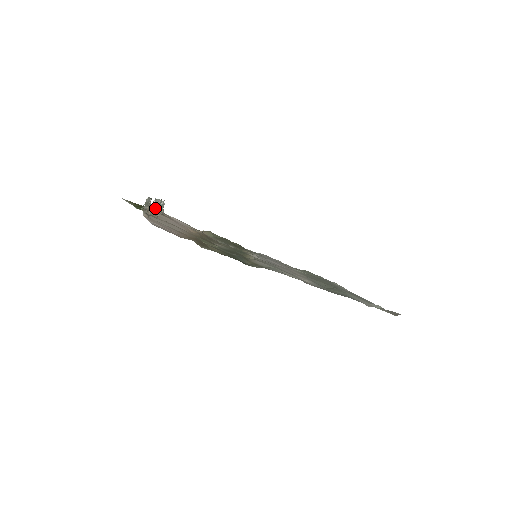
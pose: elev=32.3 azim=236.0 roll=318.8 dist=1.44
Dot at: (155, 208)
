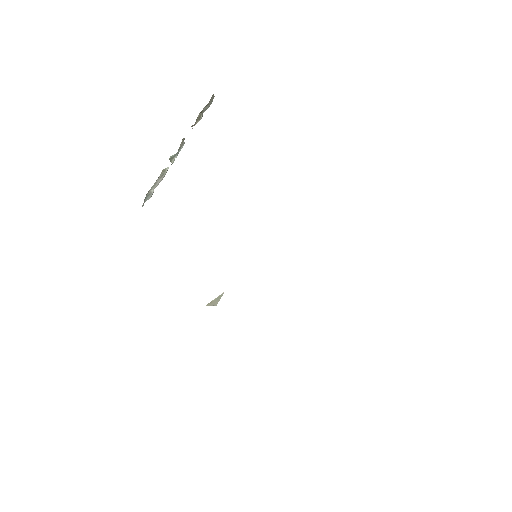
Dot at: (177, 152)
